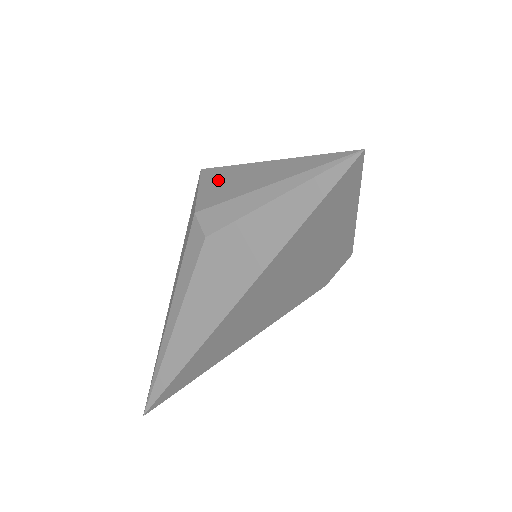
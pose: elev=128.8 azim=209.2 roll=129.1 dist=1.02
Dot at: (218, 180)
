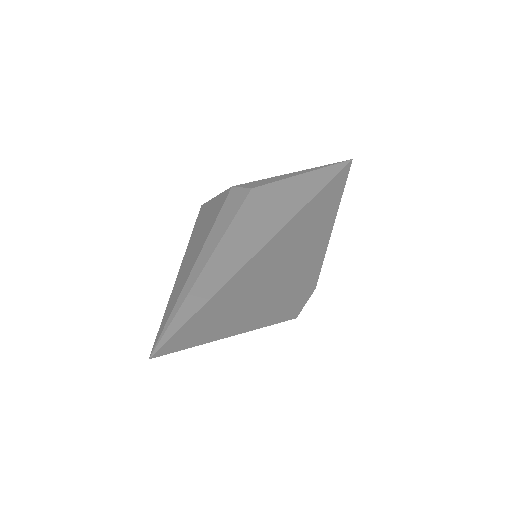
Dot at: occluded
